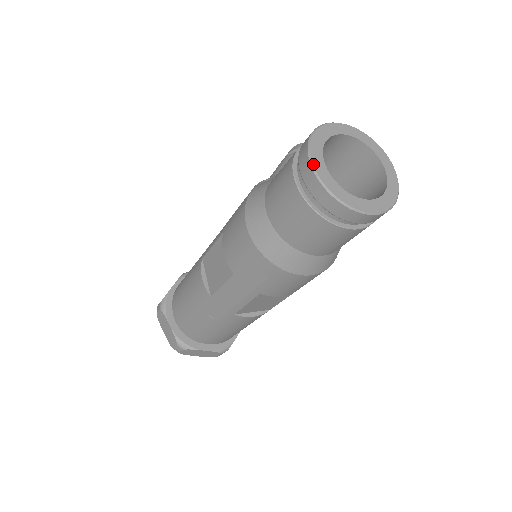
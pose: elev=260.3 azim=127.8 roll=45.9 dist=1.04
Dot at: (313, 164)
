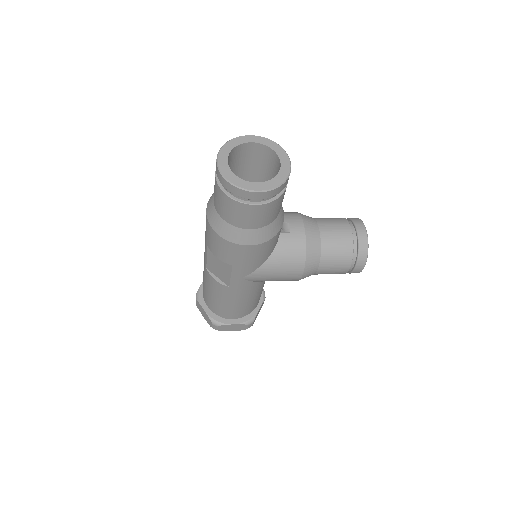
Dot at: (227, 143)
